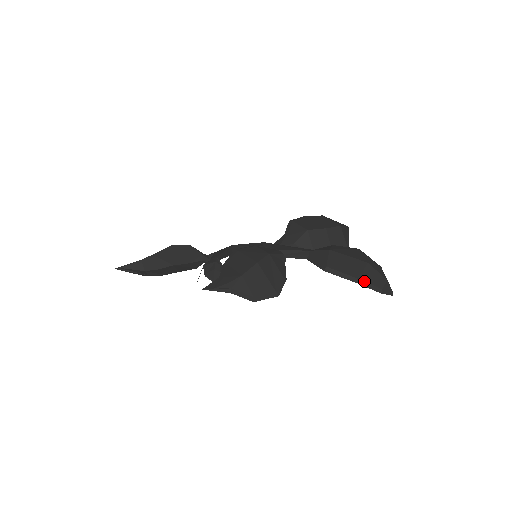
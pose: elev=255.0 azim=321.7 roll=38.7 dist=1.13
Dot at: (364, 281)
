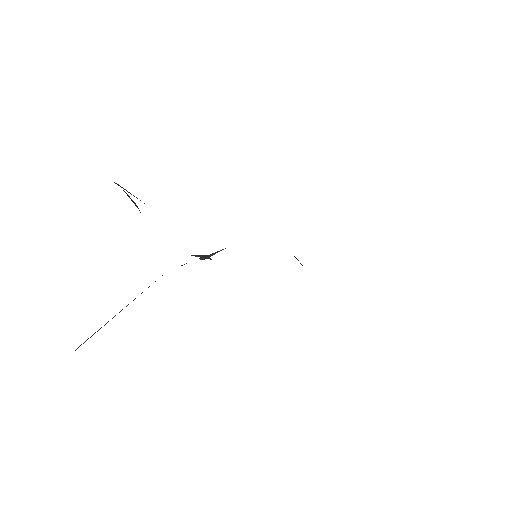
Dot at: occluded
